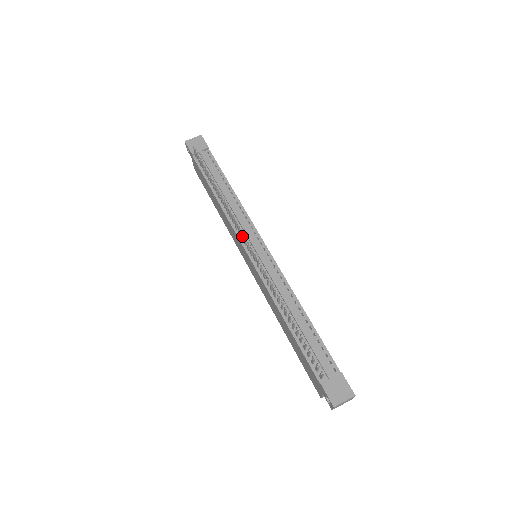
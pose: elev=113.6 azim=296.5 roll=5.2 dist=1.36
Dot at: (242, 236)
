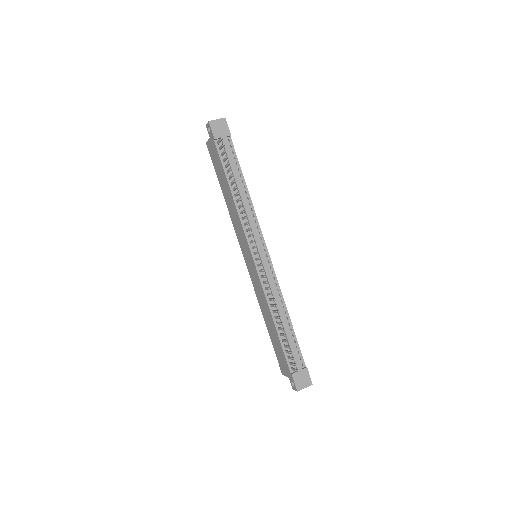
Dot at: (252, 242)
